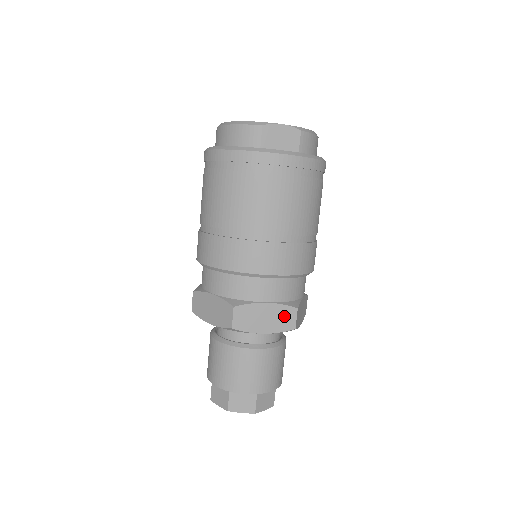
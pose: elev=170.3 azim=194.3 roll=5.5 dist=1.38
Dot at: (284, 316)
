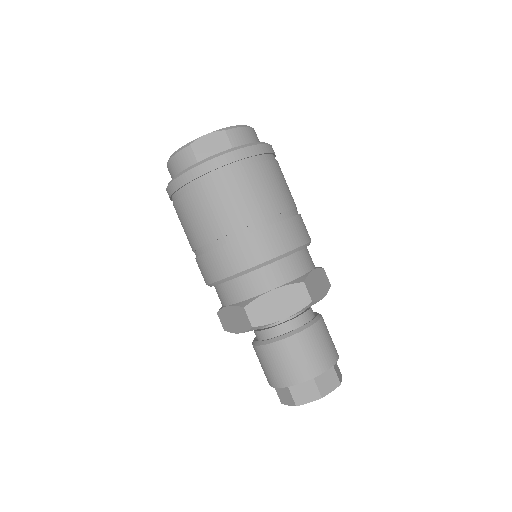
Dot at: (295, 295)
